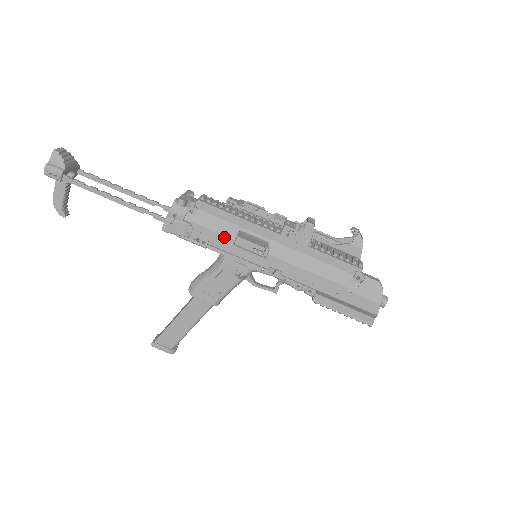
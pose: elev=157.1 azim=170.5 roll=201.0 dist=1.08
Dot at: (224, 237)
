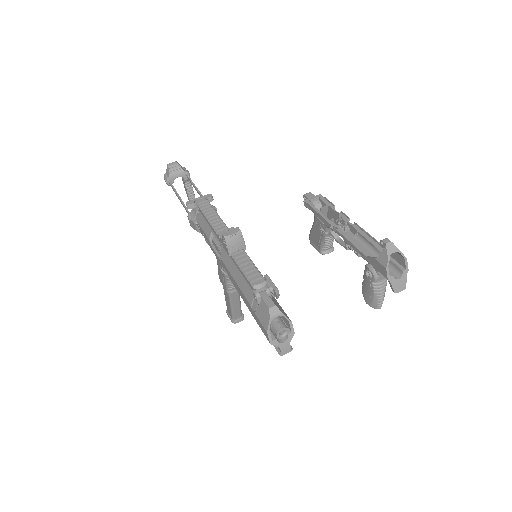
Dot at: (207, 236)
